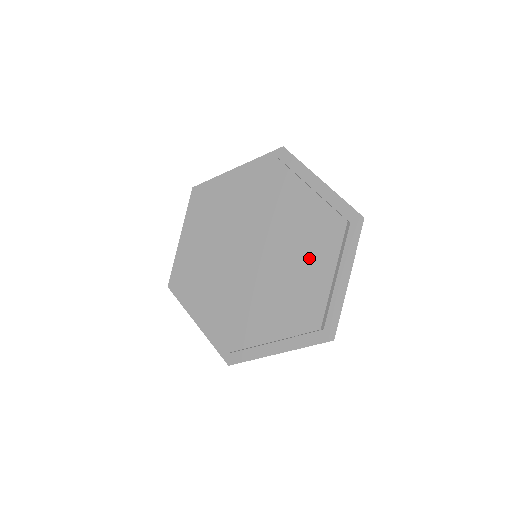
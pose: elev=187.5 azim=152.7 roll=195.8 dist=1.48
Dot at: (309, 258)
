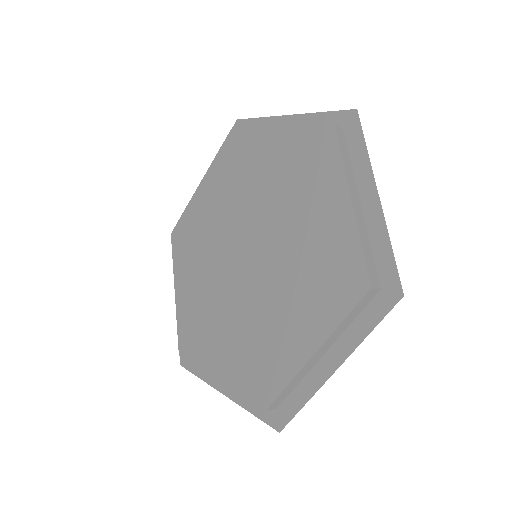
Dot at: (310, 204)
